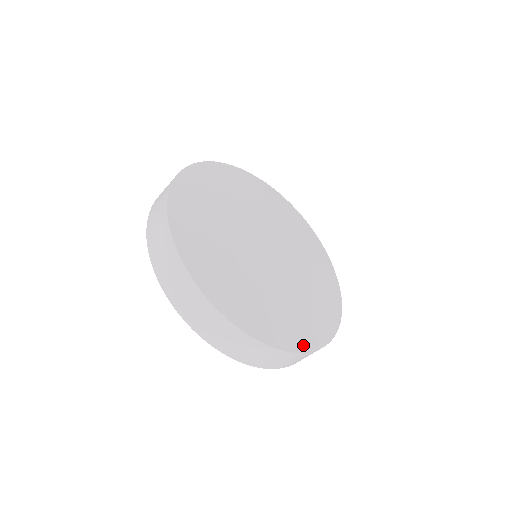
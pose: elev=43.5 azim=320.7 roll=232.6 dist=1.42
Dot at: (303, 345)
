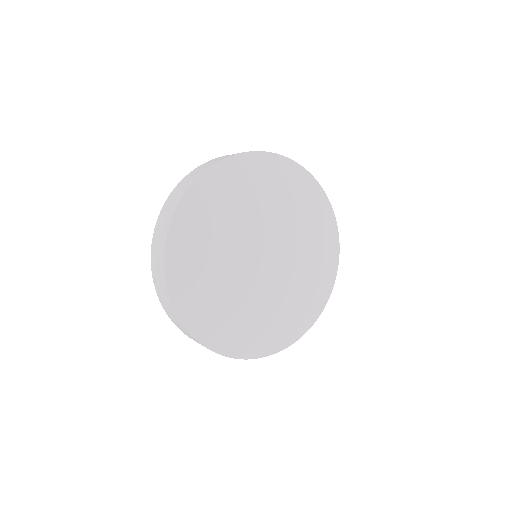
Dot at: (327, 292)
